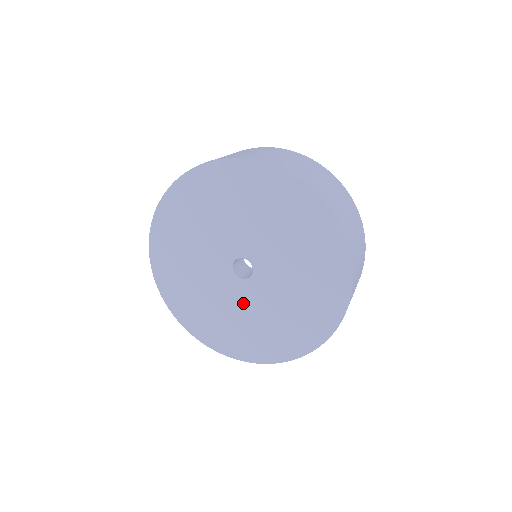
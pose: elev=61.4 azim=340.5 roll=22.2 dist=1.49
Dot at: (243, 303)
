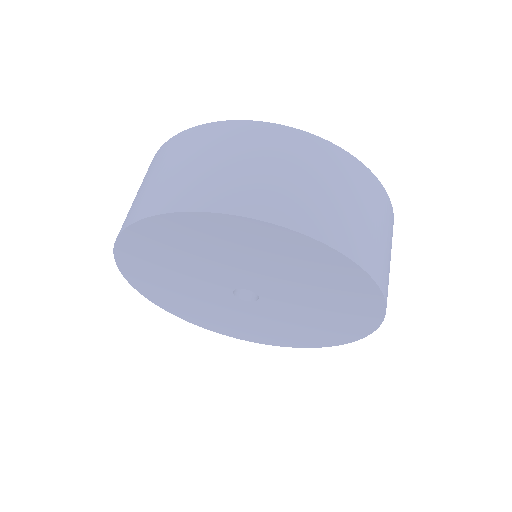
Dot at: (231, 309)
